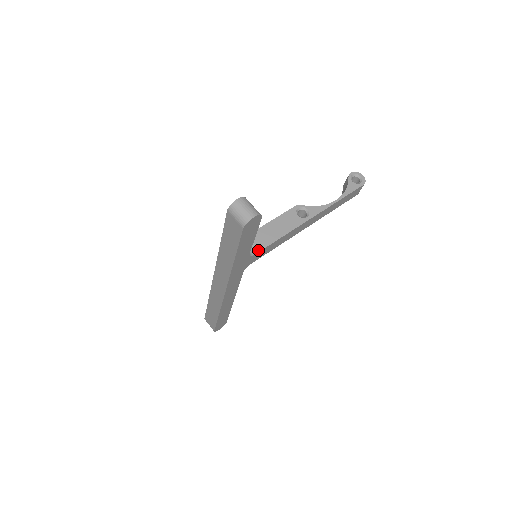
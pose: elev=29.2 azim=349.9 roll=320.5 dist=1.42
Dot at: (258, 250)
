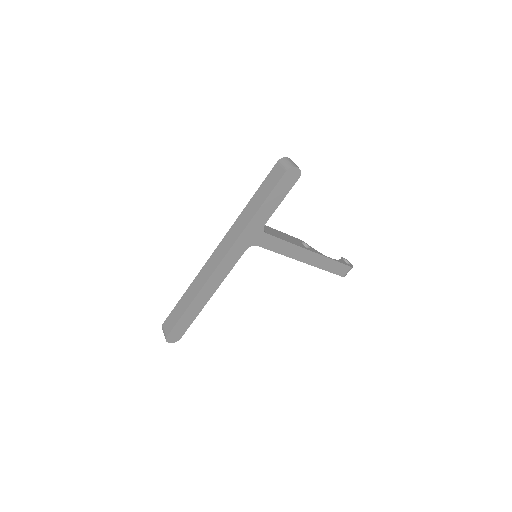
Dot at: (269, 233)
